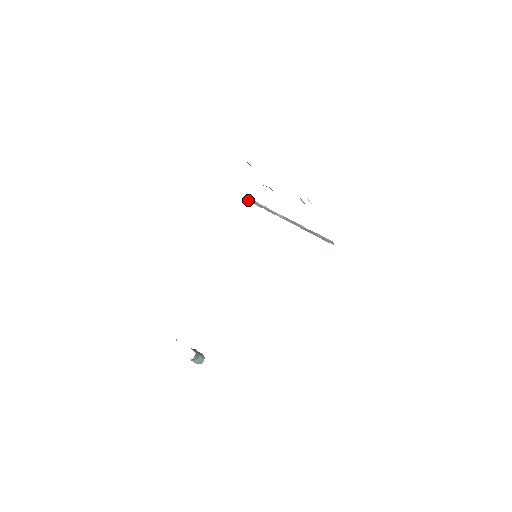
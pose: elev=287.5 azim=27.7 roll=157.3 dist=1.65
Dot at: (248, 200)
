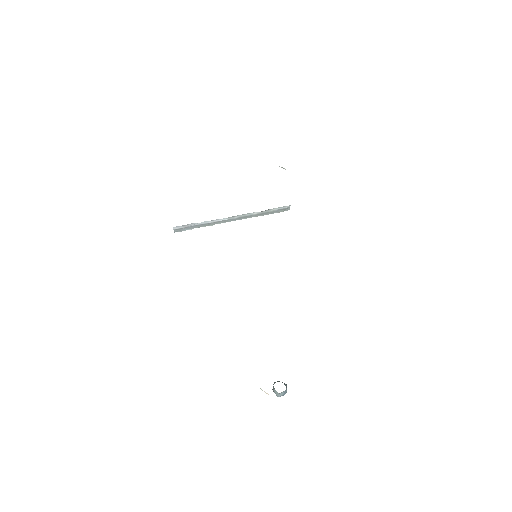
Dot at: (174, 231)
